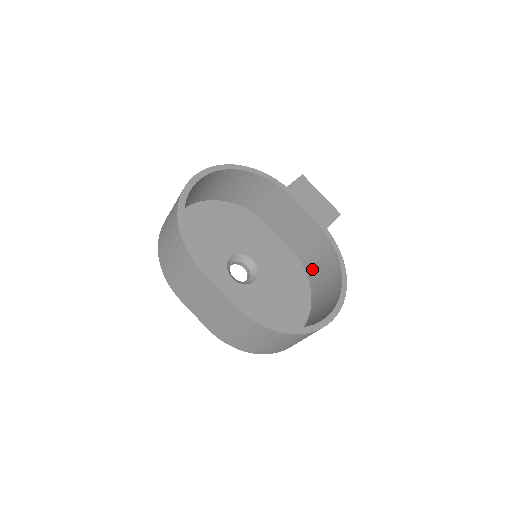
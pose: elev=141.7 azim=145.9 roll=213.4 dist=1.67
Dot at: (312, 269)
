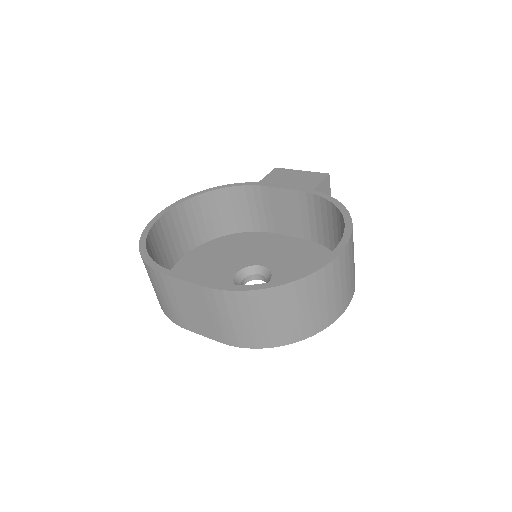
Dot at: (332, 241)
